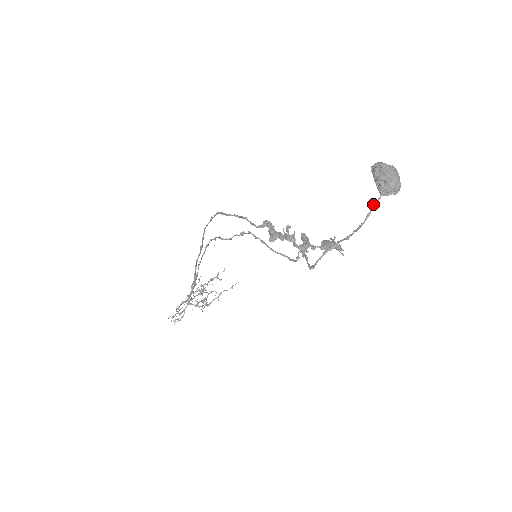
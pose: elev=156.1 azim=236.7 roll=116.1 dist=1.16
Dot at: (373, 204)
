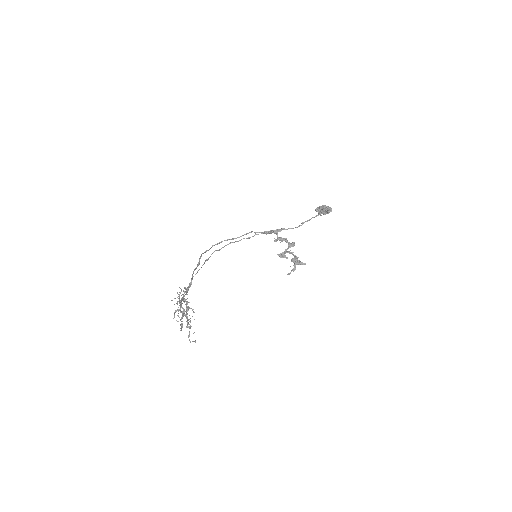
Dot at: occluded
